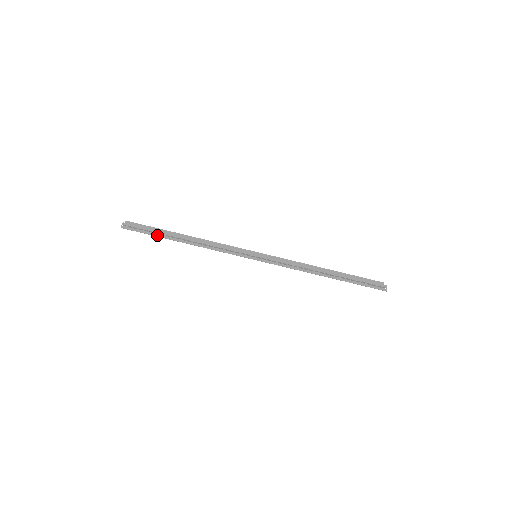
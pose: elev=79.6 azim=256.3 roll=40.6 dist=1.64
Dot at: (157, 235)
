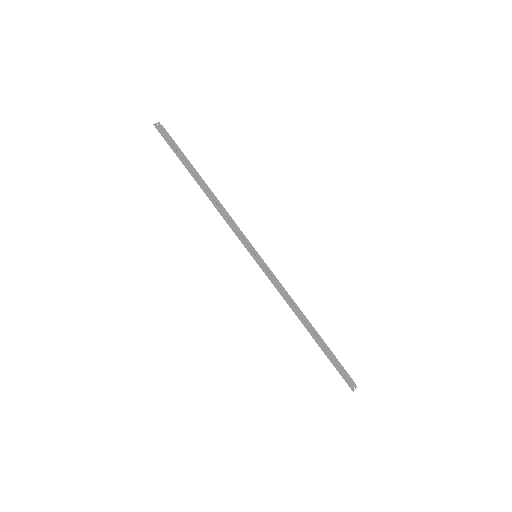
Dot at: (181, 159)
